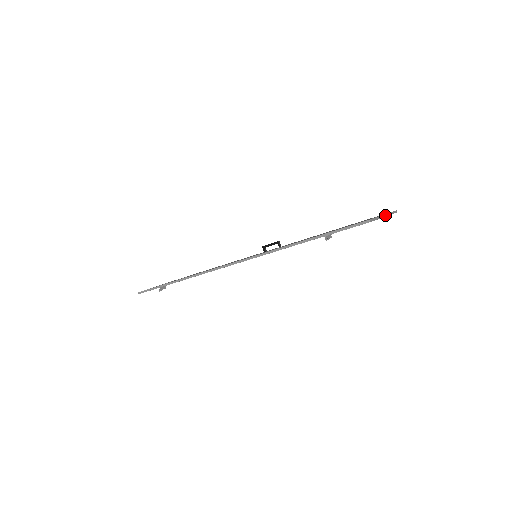
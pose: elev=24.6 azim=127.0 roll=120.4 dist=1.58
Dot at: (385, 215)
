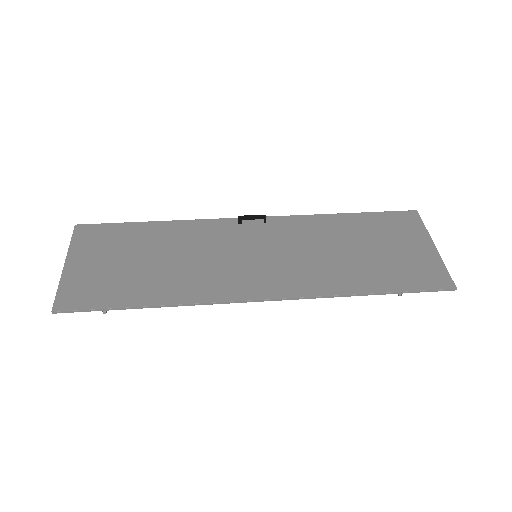
Dot at: (434, 244)
